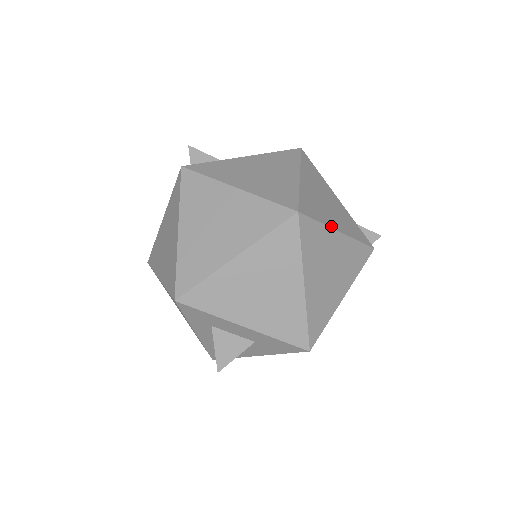
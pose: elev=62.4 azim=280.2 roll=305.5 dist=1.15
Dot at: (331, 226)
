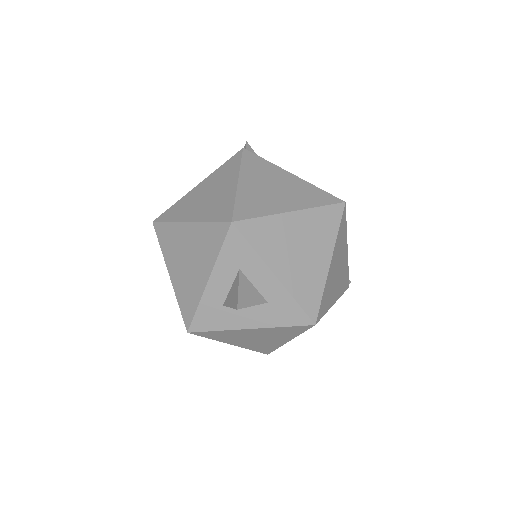
Dot at: (346, 237)
